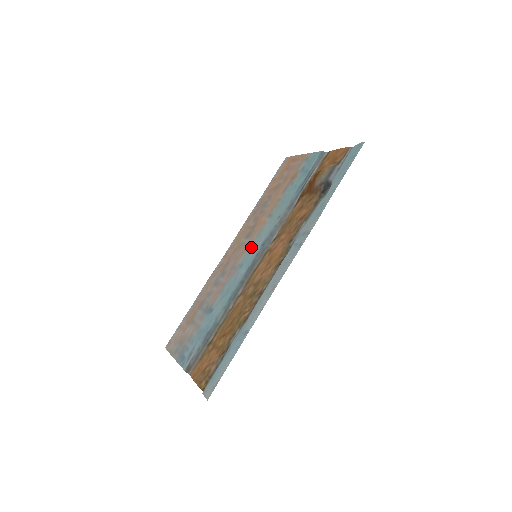
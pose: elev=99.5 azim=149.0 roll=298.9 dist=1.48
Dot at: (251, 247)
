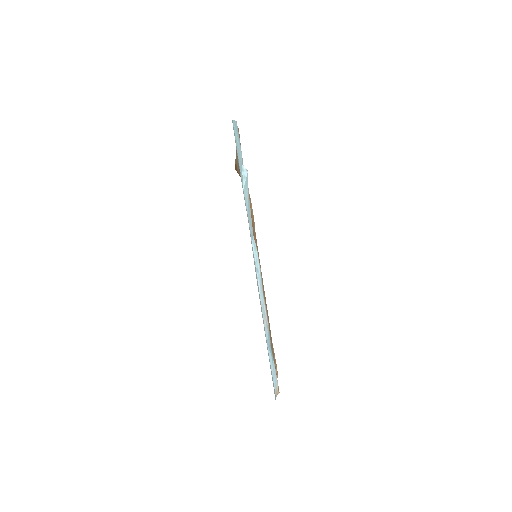
Dot at: occluded
